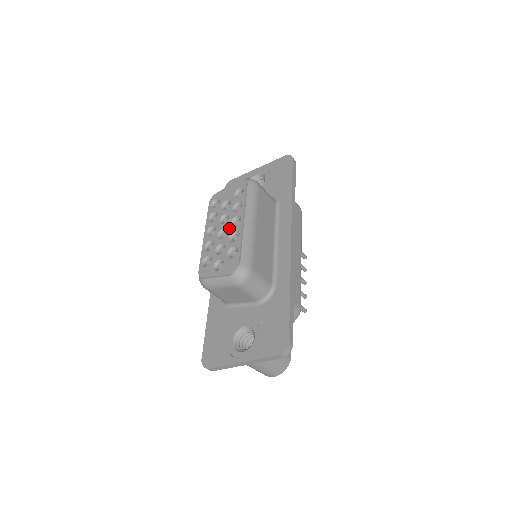
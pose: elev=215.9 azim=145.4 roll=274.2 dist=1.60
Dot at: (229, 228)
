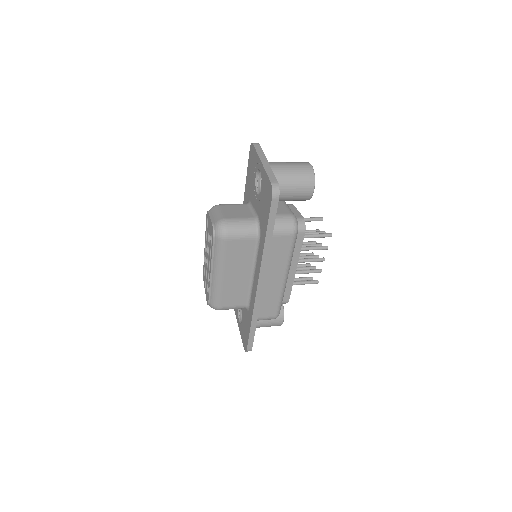
Dot at: (208, 265)
